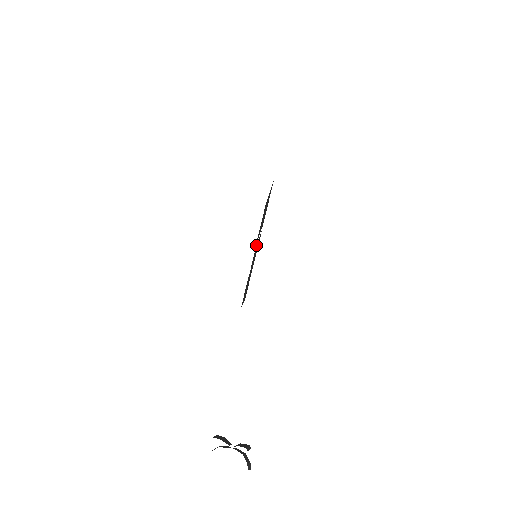
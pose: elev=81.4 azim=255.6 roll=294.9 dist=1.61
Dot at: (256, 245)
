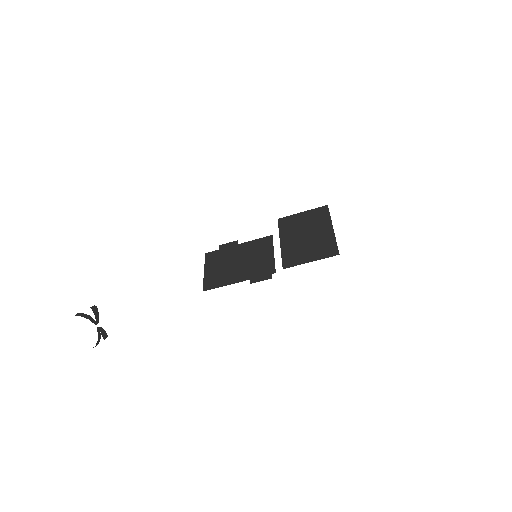
Dot at: (271, 238)
